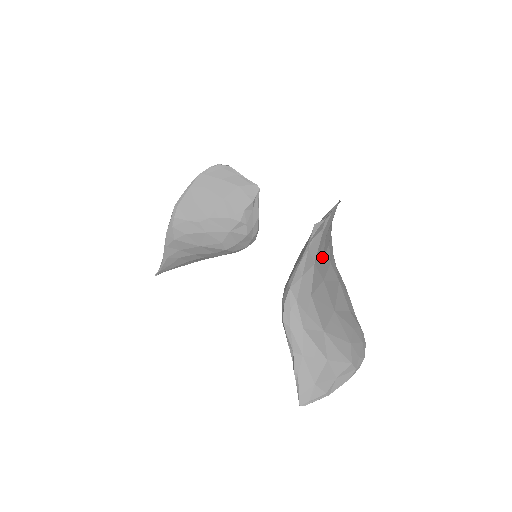
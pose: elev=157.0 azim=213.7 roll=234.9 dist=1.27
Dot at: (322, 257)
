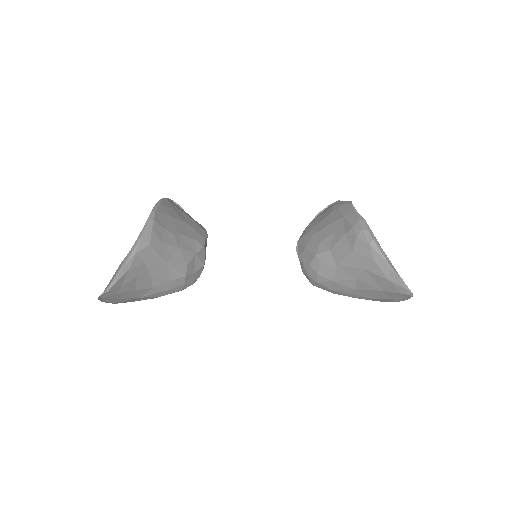
Dot at: occluded
